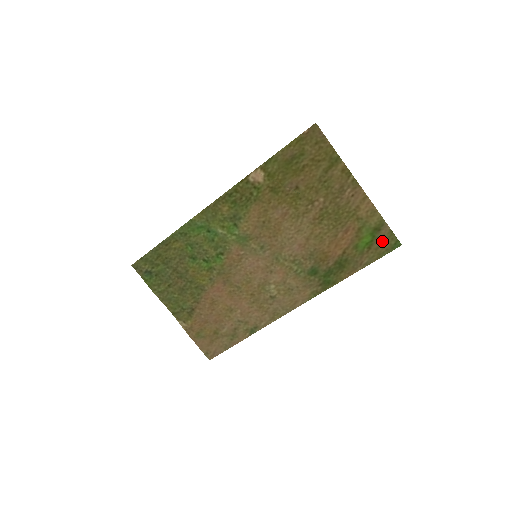
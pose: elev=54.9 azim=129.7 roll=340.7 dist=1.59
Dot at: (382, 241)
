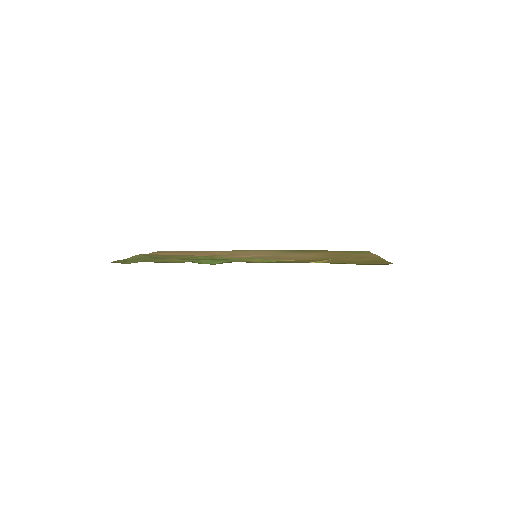
Dot at: occluded
